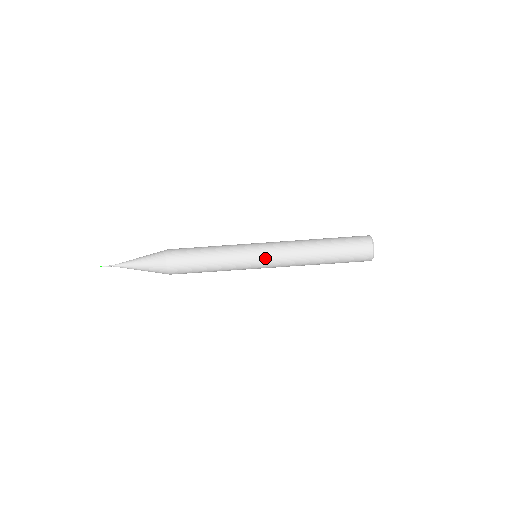
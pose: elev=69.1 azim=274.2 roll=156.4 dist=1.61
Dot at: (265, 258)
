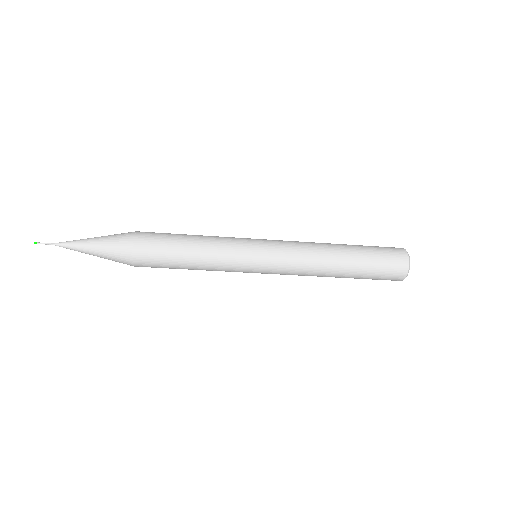
Dot at: (269, 270)
